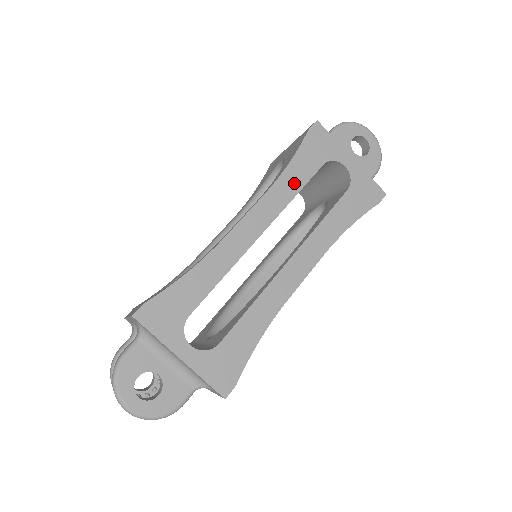
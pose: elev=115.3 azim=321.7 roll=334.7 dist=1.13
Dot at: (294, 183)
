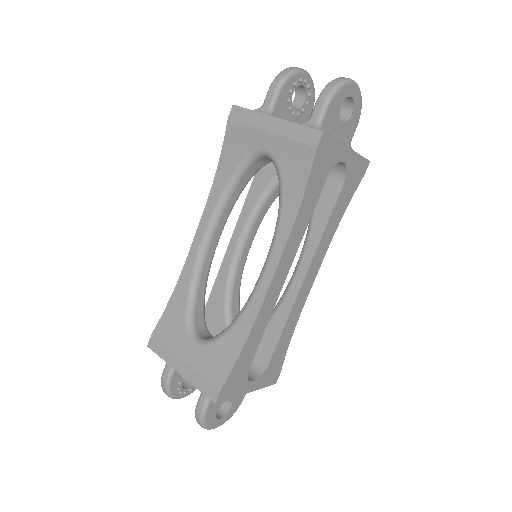
Dot at: (306, 215)
